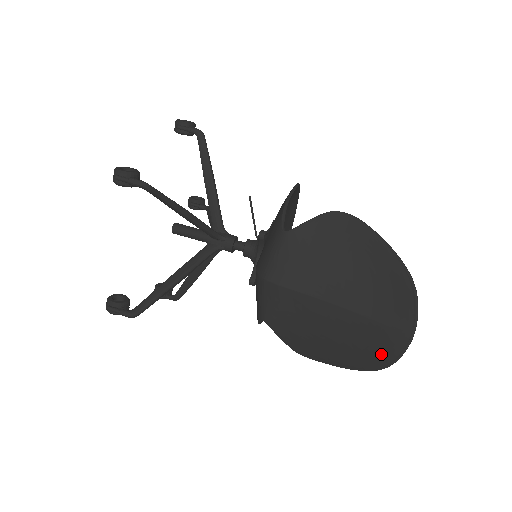
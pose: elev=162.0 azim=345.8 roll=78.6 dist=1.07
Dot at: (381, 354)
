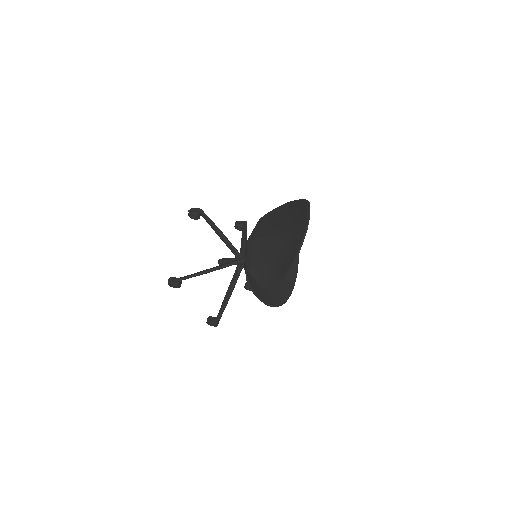
Dot at: (295, 246)
